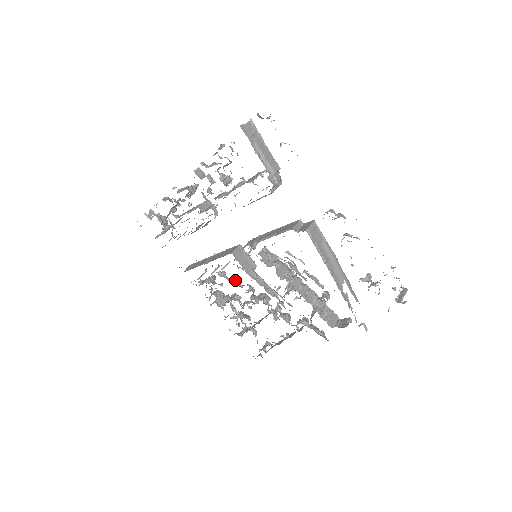
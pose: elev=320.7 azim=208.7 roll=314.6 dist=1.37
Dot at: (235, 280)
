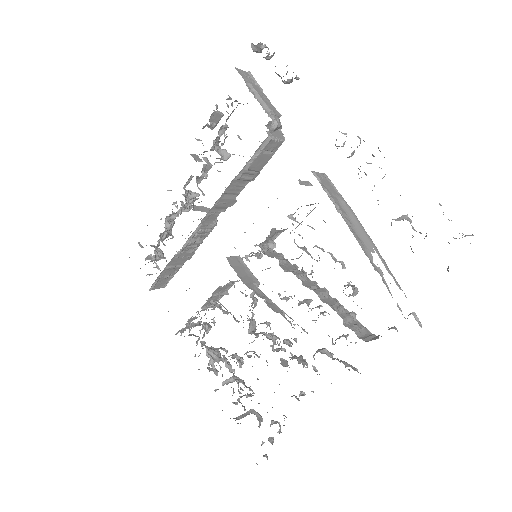
Dot at: occluded
